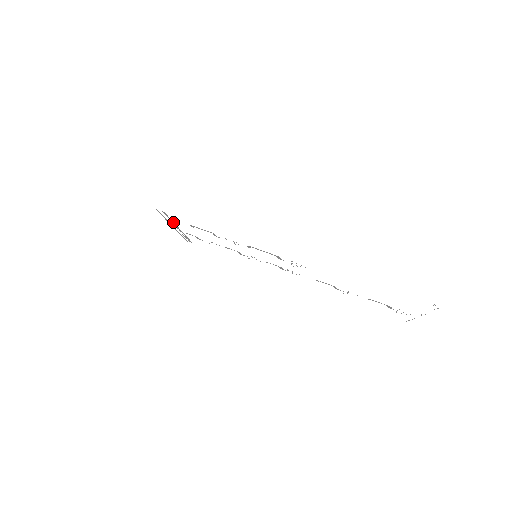
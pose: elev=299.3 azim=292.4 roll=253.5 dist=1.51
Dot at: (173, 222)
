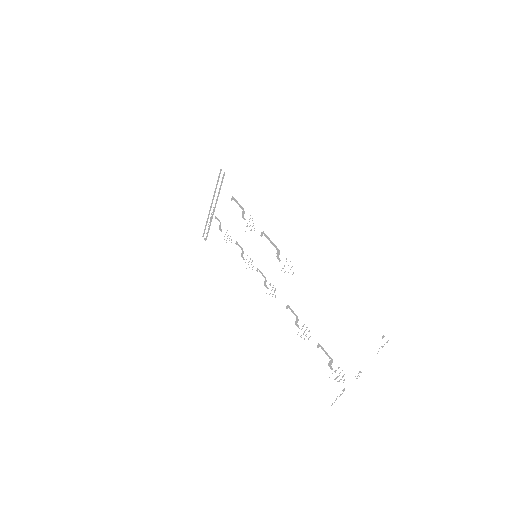
Dot at: occluded
